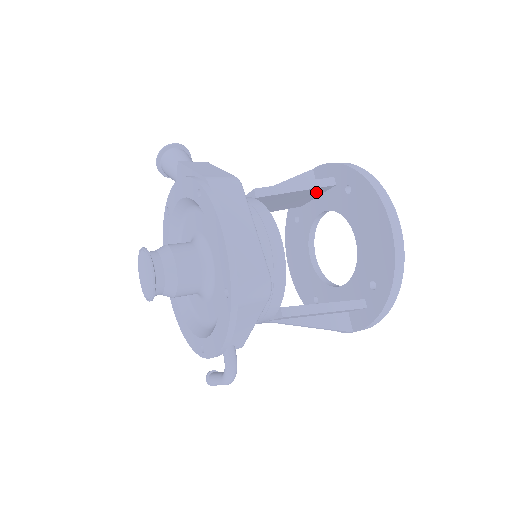
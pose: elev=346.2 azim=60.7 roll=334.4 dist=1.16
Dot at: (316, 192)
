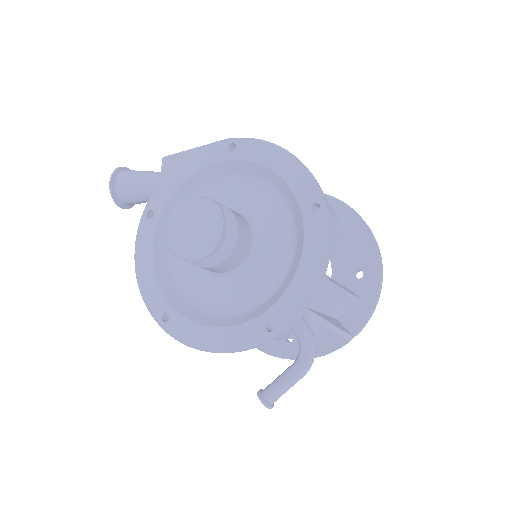
Dot at: occluded
